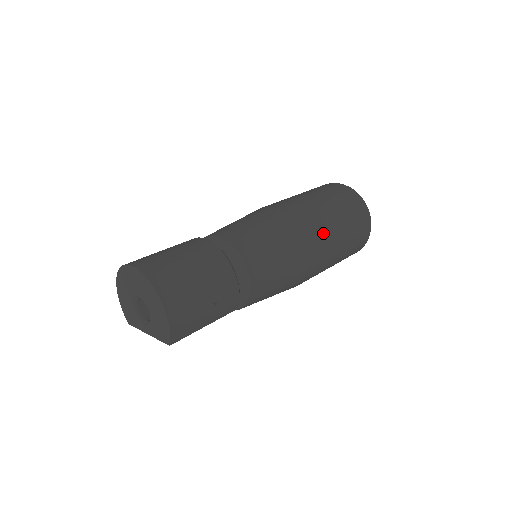
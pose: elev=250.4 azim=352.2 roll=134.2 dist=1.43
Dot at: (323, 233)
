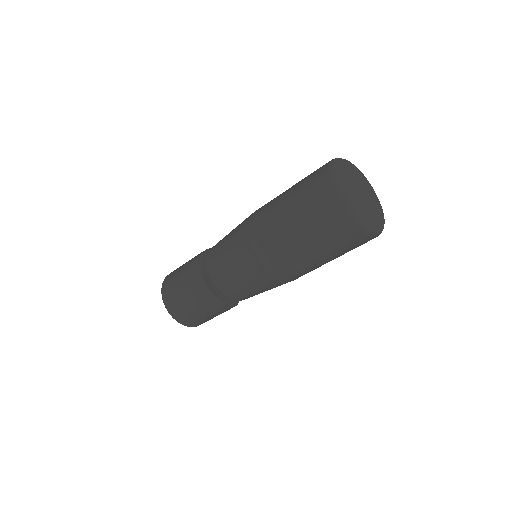
Dot at: (291, 264)
